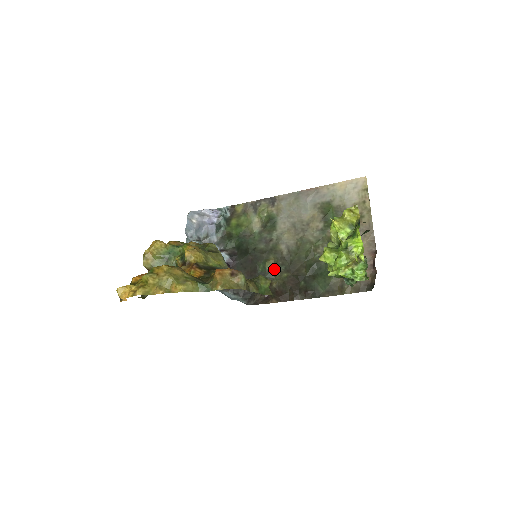
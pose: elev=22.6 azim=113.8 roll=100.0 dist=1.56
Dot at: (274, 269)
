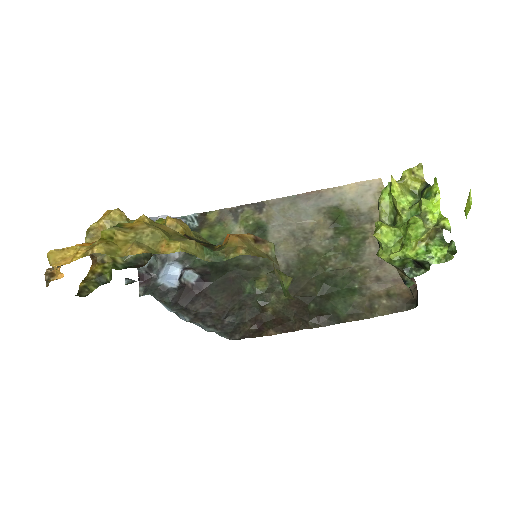
Dot at: (268, 289)
